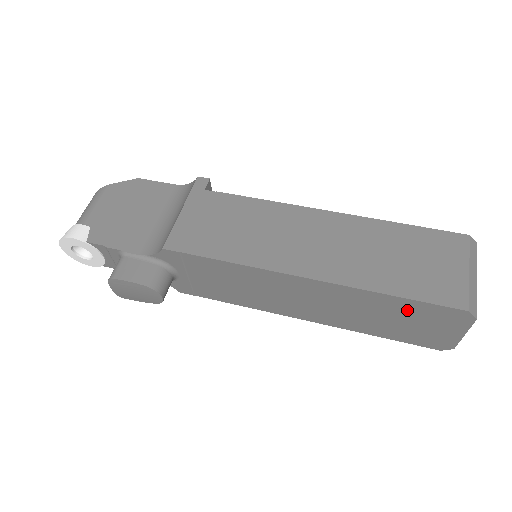
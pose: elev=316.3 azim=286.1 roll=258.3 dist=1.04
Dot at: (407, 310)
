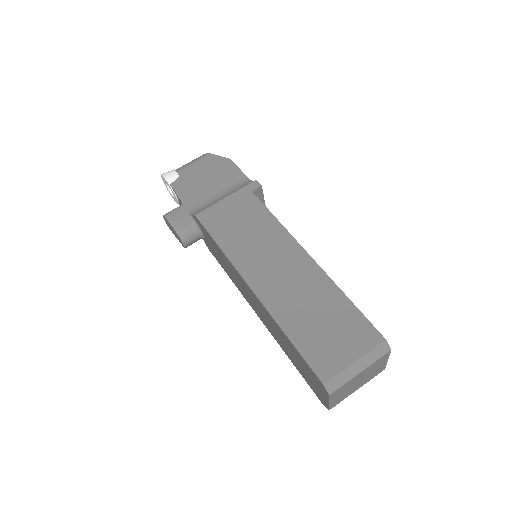
Dot at: (298, 356)
